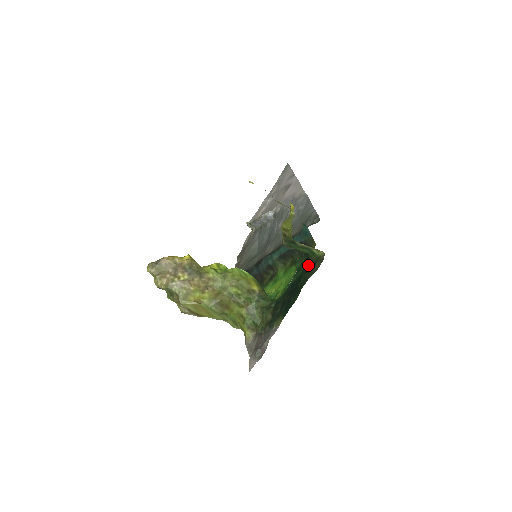
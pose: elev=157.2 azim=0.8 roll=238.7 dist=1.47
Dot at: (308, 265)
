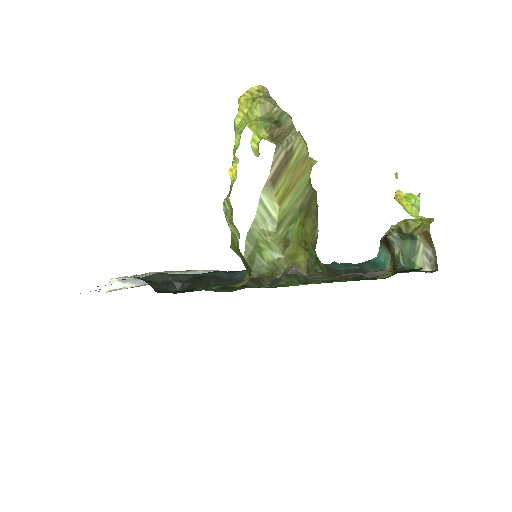
Dot at: occluded
